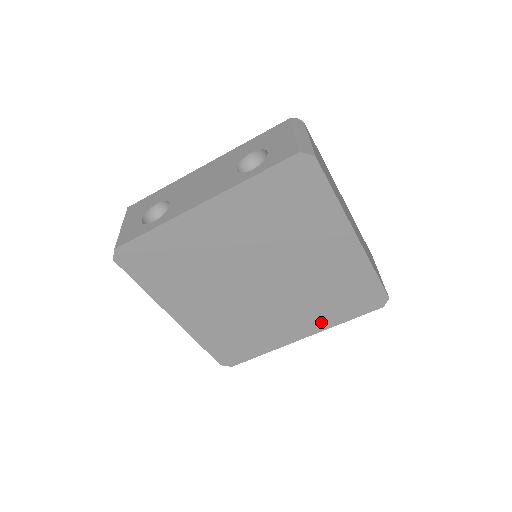
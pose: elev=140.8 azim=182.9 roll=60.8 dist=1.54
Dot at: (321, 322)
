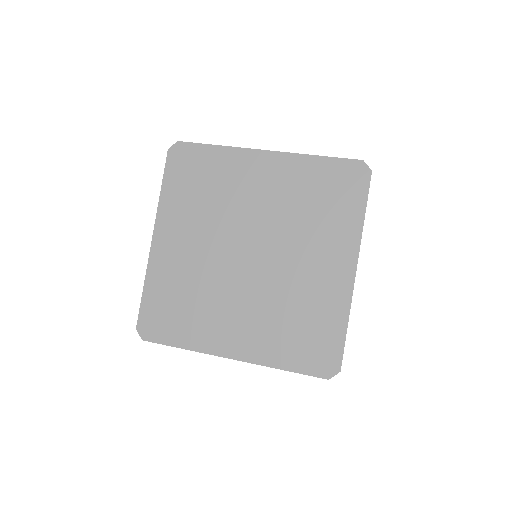
Dot at: (261, 350)
